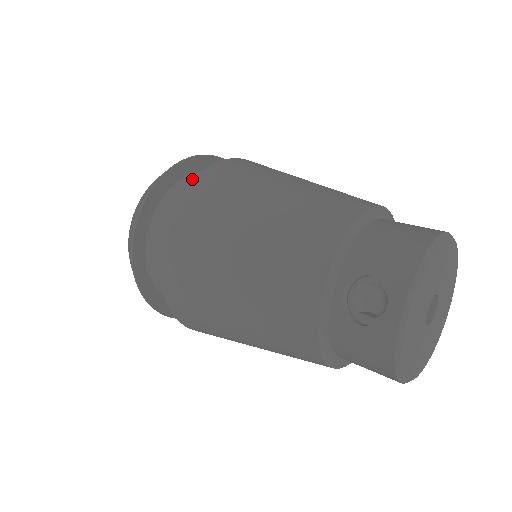
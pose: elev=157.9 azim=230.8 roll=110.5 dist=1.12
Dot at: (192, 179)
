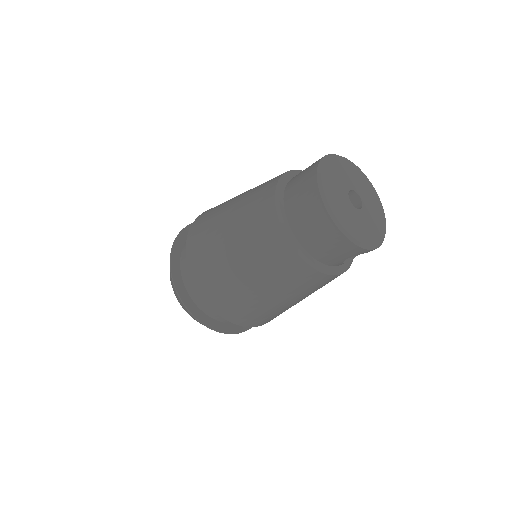
Dot at: occluded
